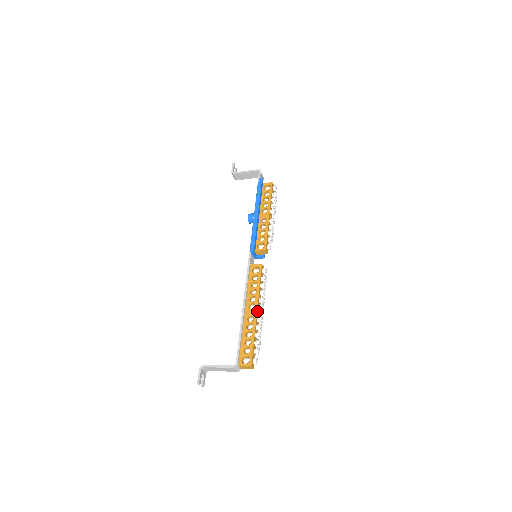
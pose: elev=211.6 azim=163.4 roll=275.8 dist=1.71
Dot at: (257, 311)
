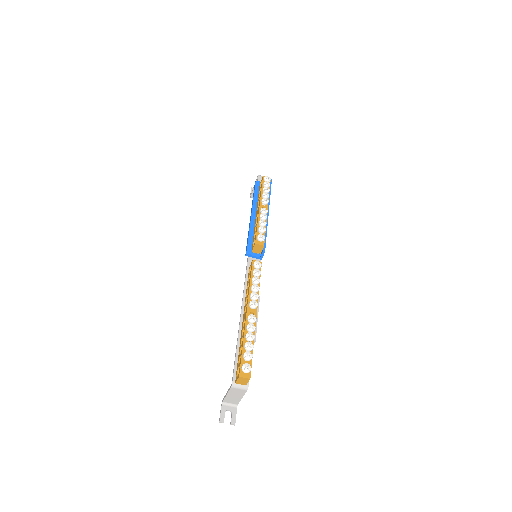
Dot at: (248, 312)
